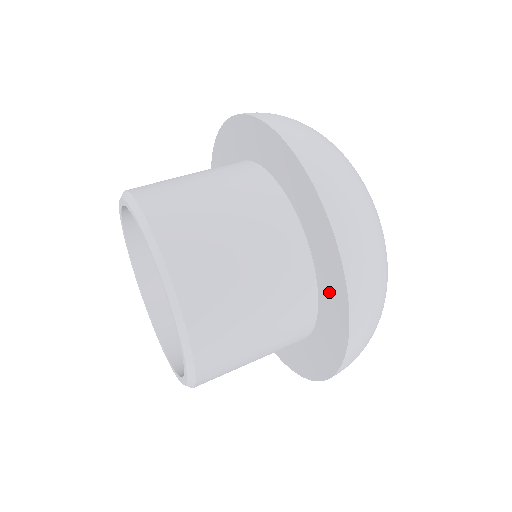
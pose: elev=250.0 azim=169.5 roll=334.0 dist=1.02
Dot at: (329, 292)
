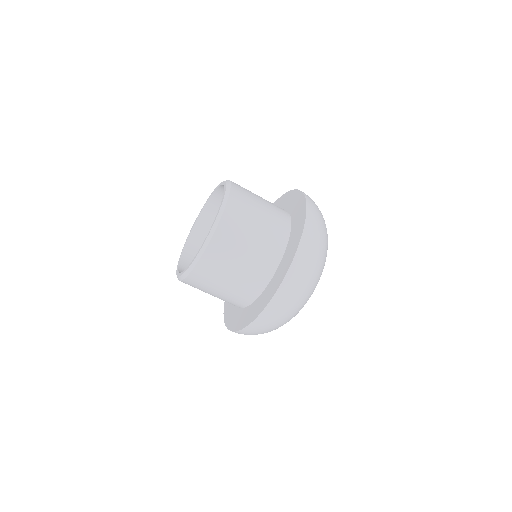
Dot at: (242, 317)
